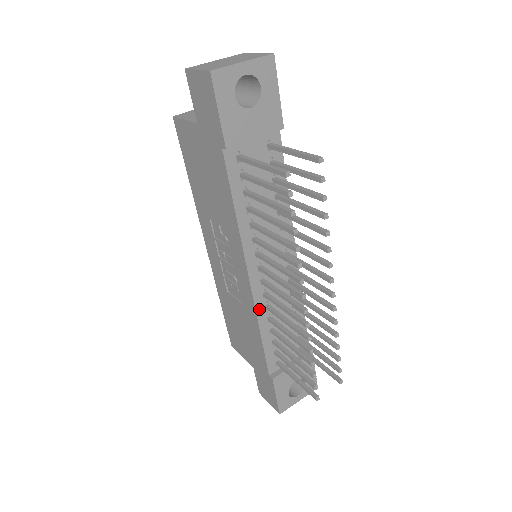
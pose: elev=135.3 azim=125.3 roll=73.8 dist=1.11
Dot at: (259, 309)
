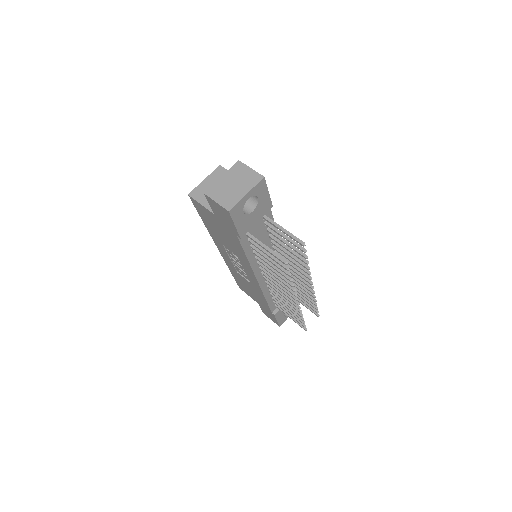
Dot at: (264, 290)
